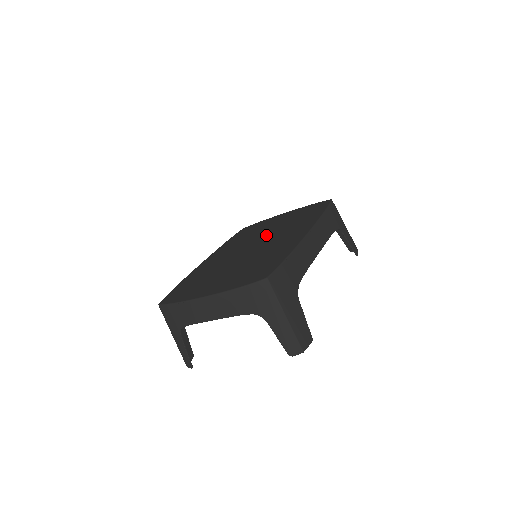
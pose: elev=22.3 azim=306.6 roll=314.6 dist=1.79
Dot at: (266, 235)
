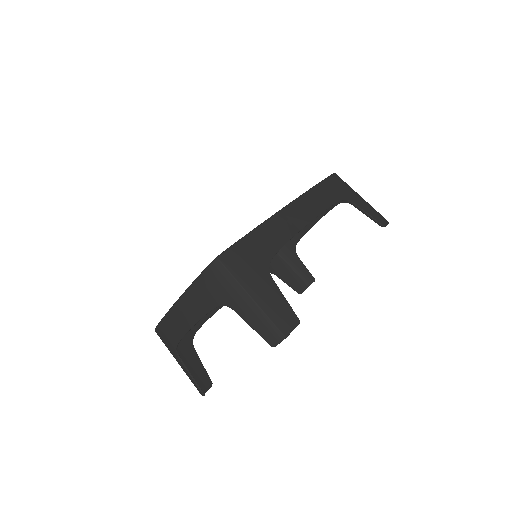
Dot at: occluded
